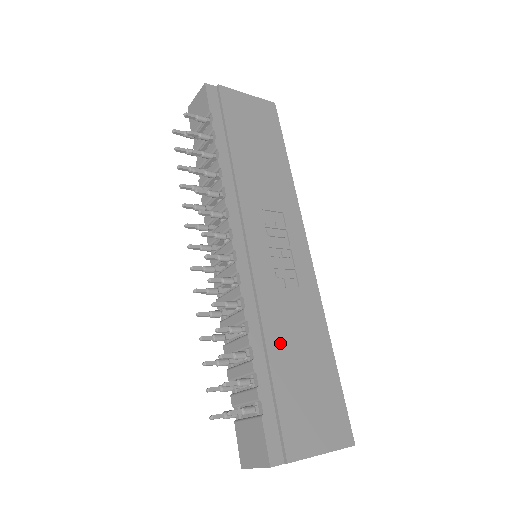
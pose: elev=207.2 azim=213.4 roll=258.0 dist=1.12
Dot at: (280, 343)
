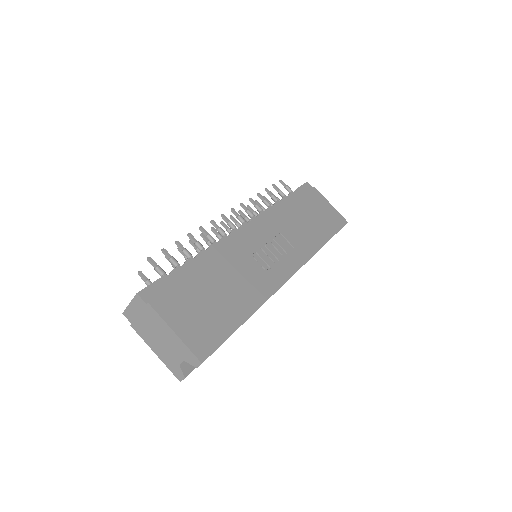
Dot at: (217, 271)
